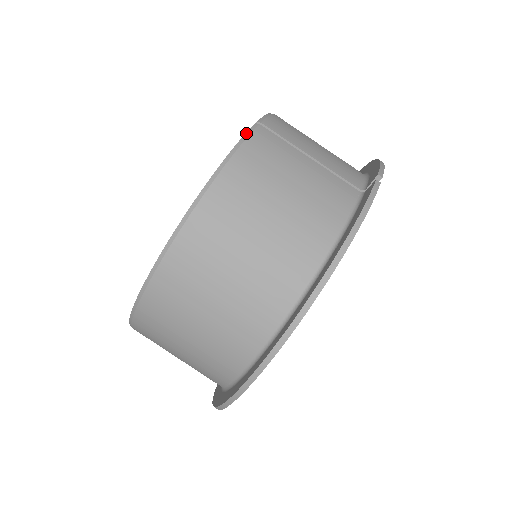
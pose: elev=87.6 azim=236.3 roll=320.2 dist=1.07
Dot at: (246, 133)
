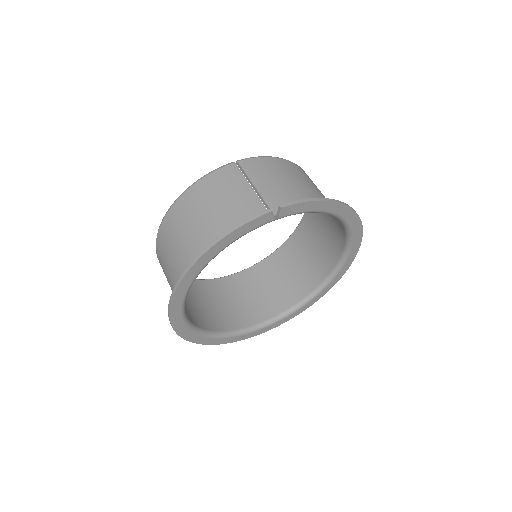
Dot at: (220, 167)
